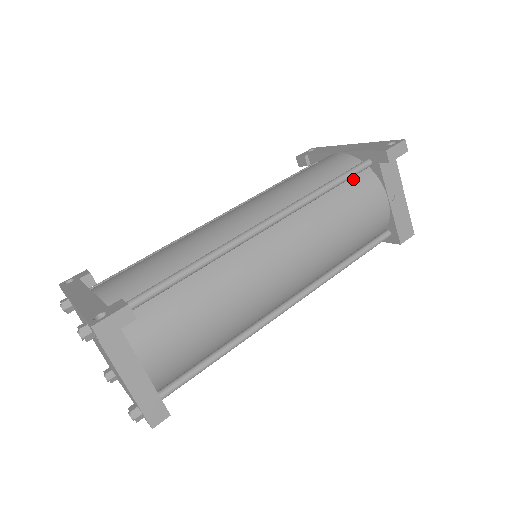
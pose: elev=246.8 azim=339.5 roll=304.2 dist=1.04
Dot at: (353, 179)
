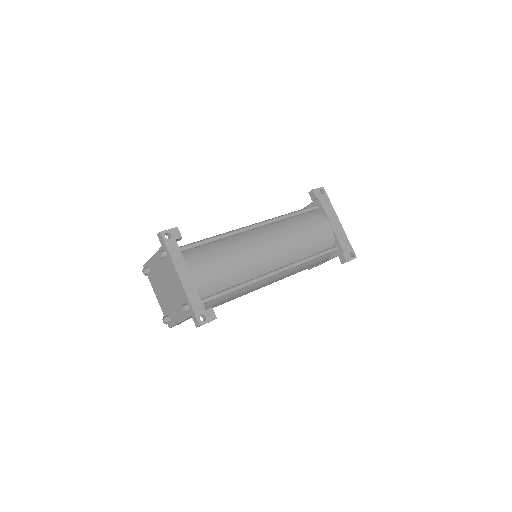
Dot at: occluded
